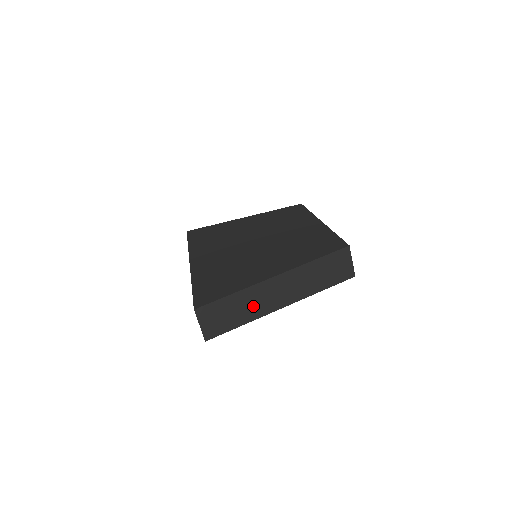
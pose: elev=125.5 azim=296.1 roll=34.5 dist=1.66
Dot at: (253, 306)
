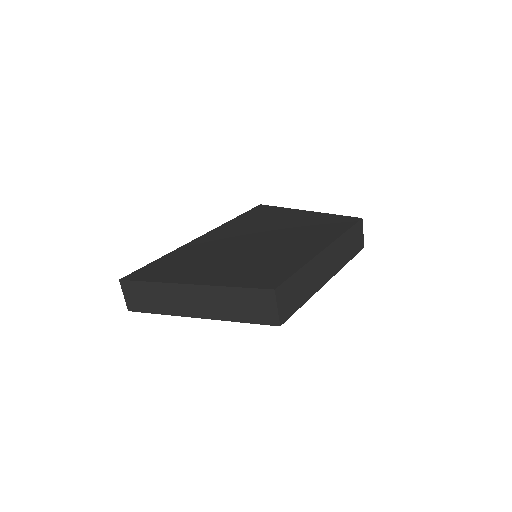
Dot at: (168, 302)
